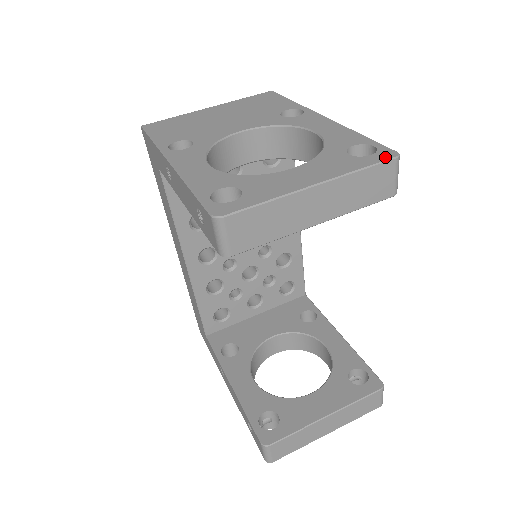
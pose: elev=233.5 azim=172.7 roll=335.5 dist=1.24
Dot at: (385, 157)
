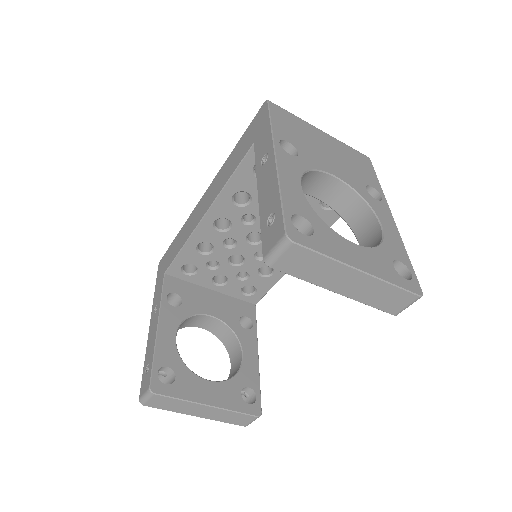
Dot at: (414, 289)
